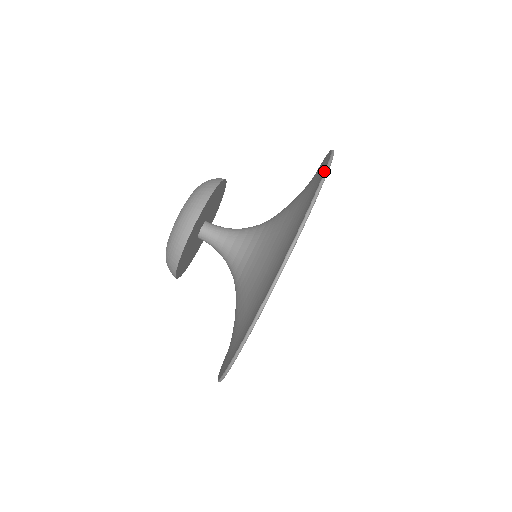
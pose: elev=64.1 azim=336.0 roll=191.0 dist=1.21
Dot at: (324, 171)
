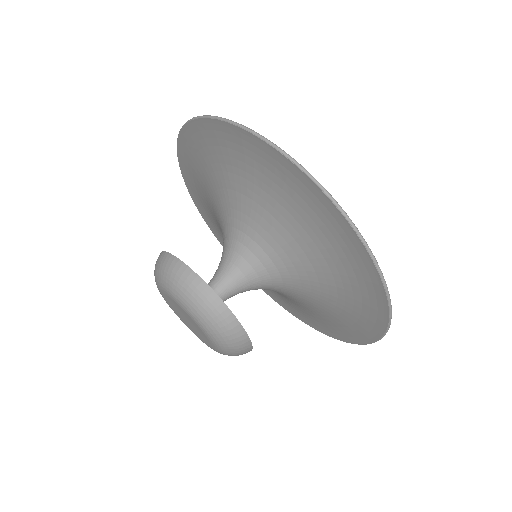
Dot at: (320, 189)
